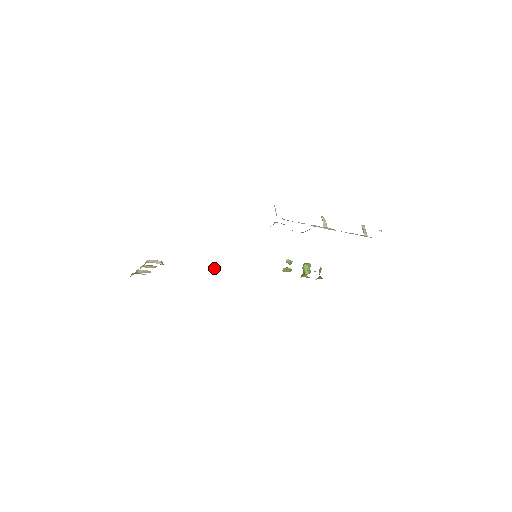
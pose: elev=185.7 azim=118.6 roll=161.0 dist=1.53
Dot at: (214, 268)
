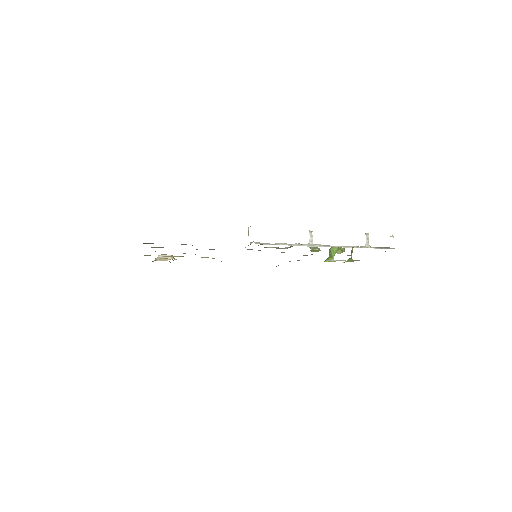
Dot at: occluded
